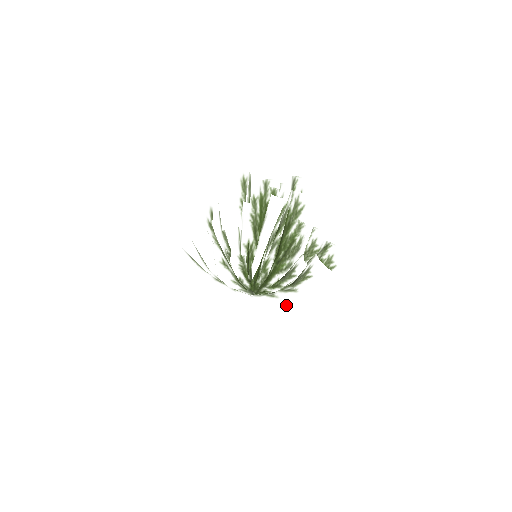
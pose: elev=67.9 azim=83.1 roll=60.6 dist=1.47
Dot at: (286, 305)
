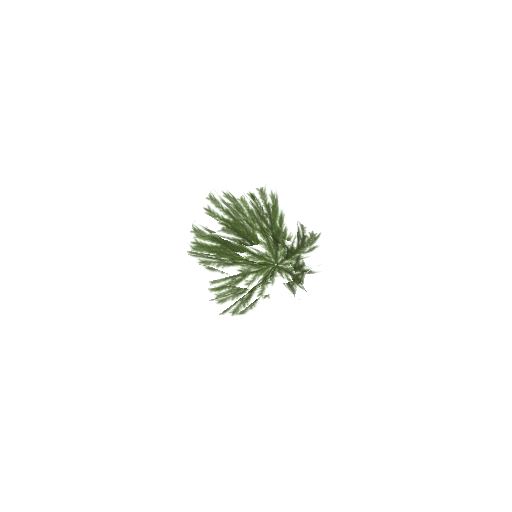
Dot at: occluded
